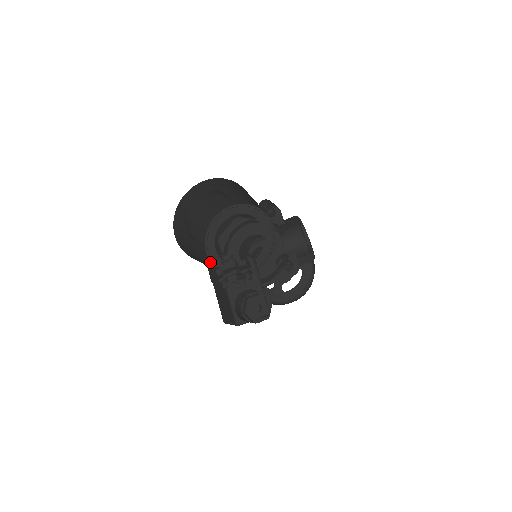
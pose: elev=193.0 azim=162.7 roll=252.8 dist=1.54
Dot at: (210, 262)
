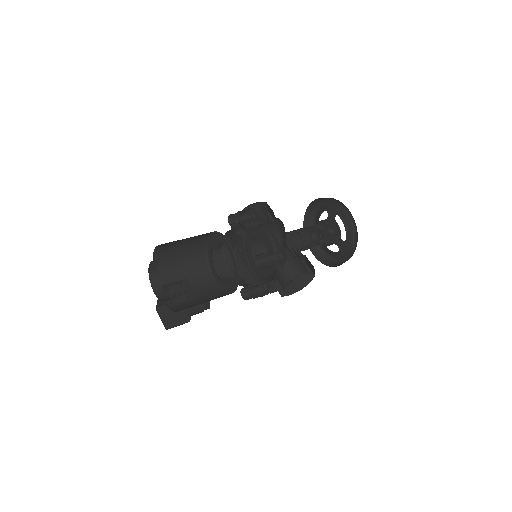
Dot at: (206, 247)
